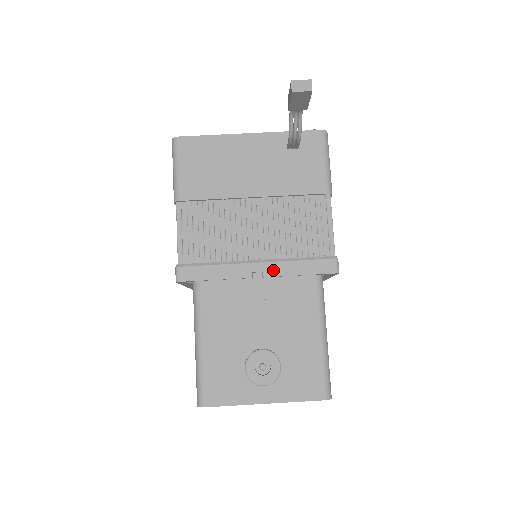
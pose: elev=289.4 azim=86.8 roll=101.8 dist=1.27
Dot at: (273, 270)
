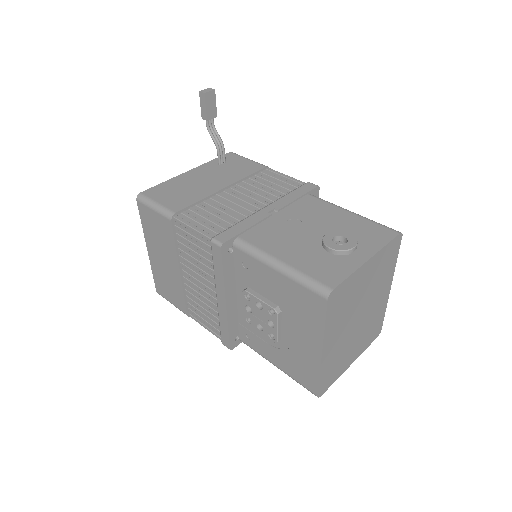
Dot at: (279, 205)
